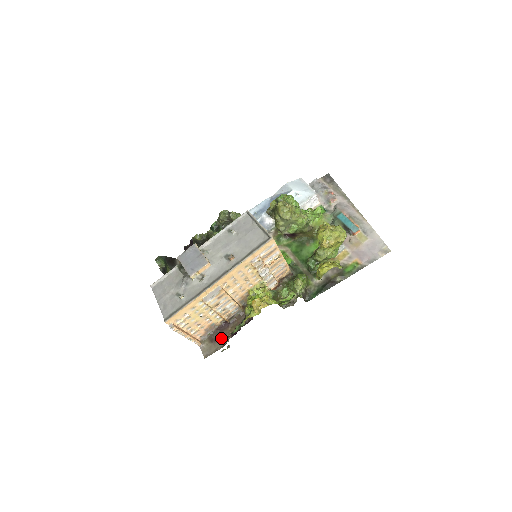
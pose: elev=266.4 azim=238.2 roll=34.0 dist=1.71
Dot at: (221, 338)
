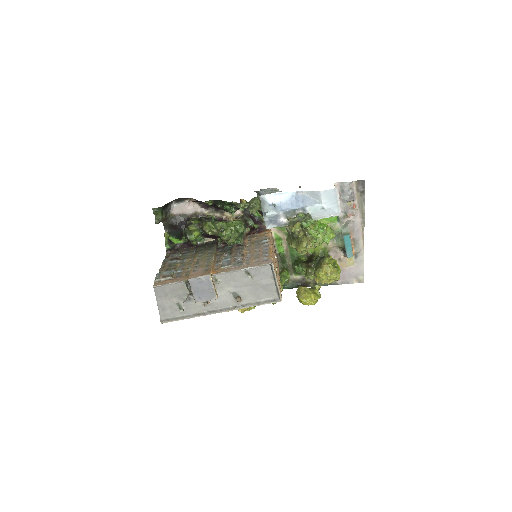
Dot at: occluded
